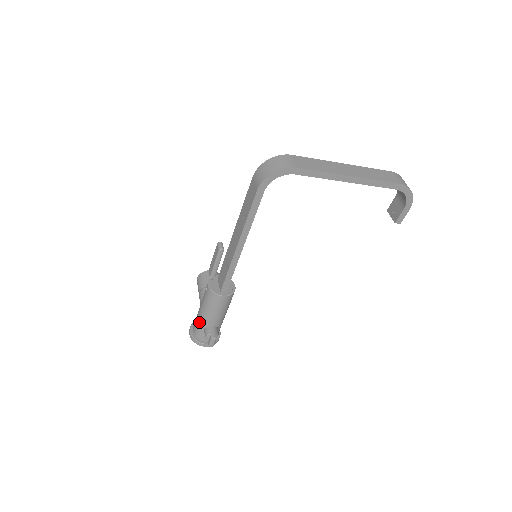
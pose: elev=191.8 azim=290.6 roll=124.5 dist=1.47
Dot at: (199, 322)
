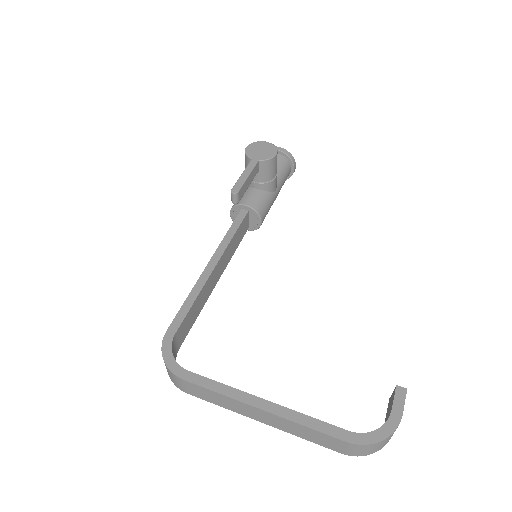
Dot at: occluded
